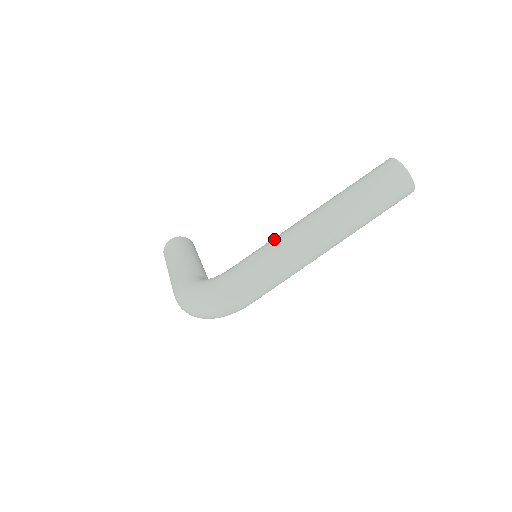
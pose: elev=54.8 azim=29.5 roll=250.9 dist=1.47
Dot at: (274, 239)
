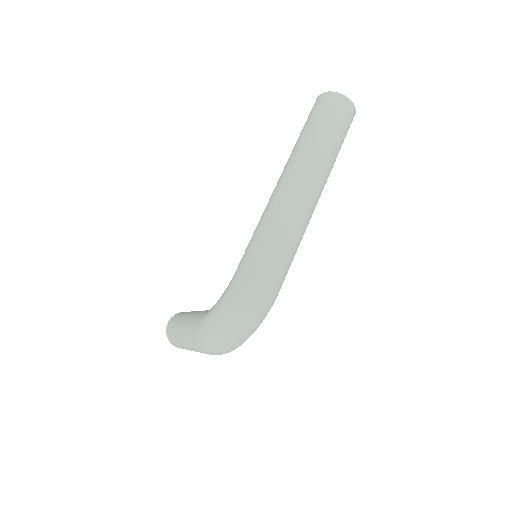
Dot at: (261, 217)
